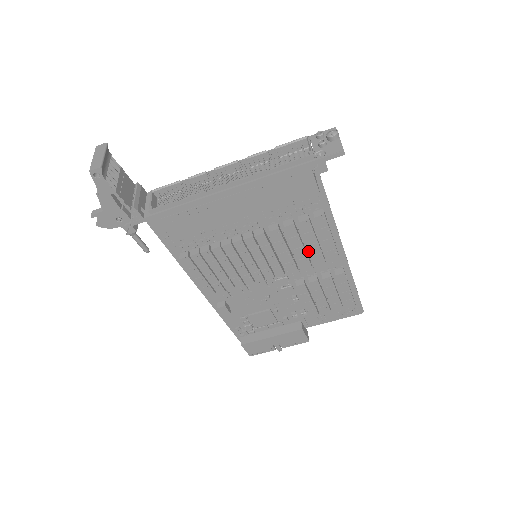
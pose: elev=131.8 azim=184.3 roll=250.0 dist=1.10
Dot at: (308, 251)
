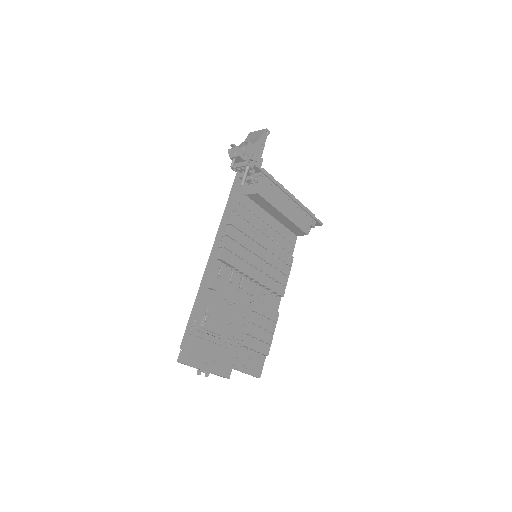
Dot at: occluded
